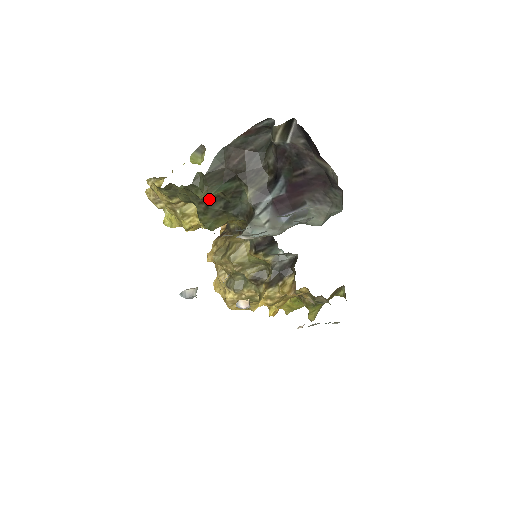
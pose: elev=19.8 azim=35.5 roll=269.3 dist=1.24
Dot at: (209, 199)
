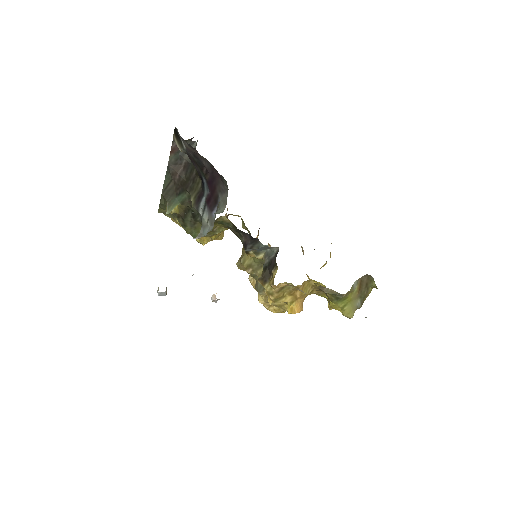
Dot at: (181, 212)
